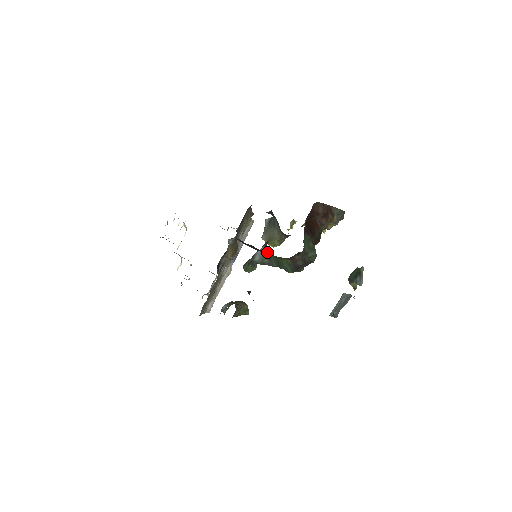
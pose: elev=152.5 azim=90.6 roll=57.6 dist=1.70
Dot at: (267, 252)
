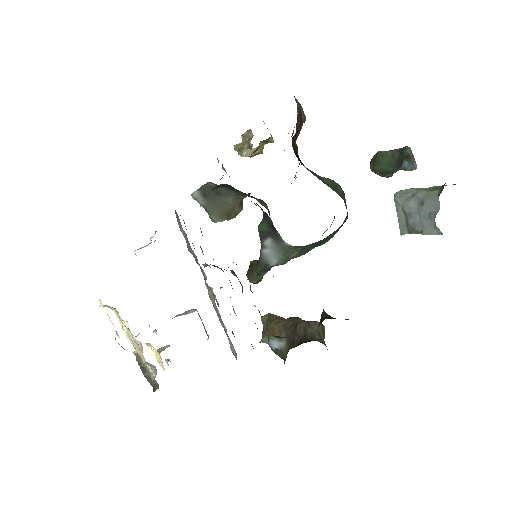
Dot at: (294, 246)
